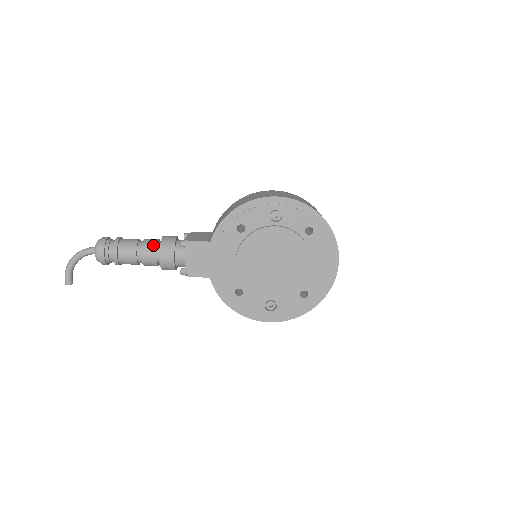
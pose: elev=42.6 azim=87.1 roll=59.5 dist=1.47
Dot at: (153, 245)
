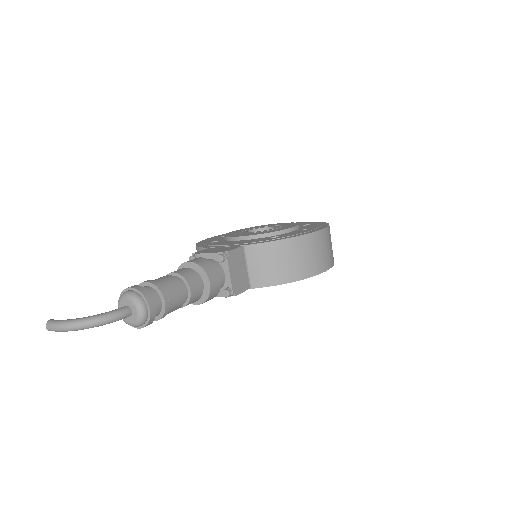
Dot at: (198, 298)
